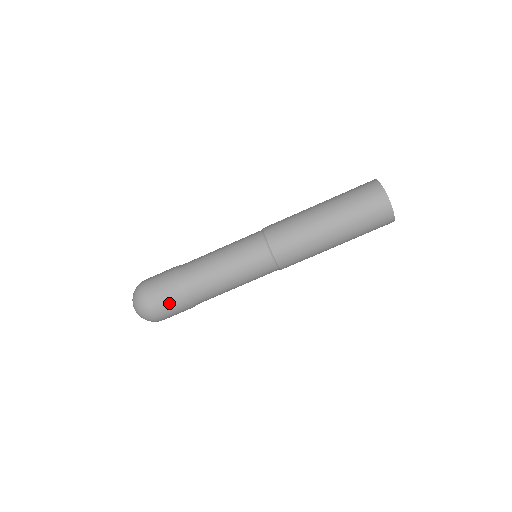
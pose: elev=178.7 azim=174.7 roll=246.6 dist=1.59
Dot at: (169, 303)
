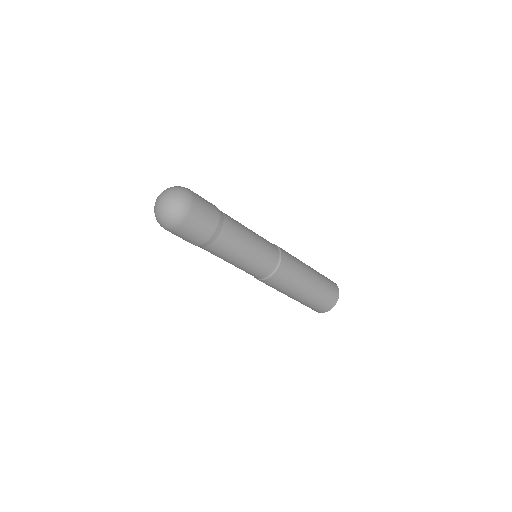
Dot at: (207, 216)
